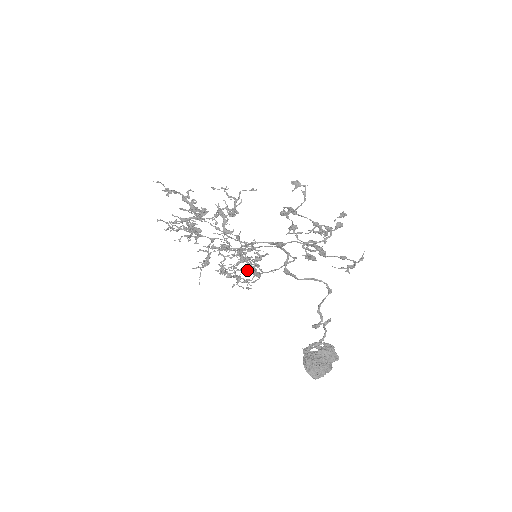
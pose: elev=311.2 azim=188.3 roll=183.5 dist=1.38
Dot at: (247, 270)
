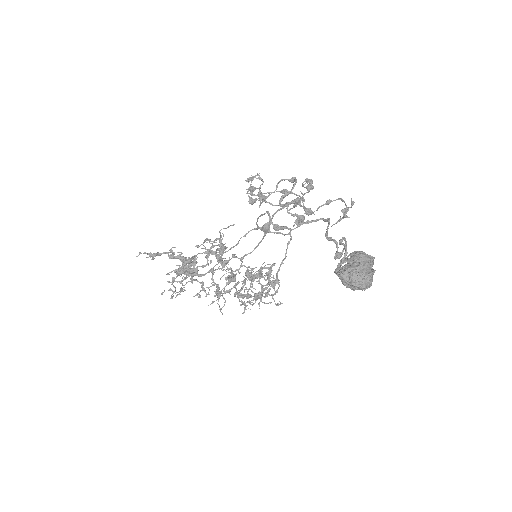
Dot at: occluded
